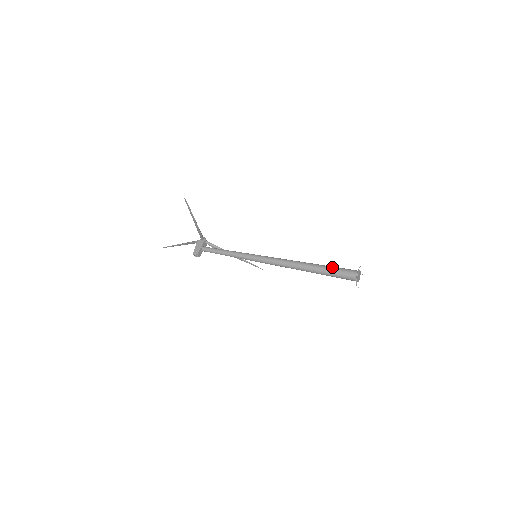
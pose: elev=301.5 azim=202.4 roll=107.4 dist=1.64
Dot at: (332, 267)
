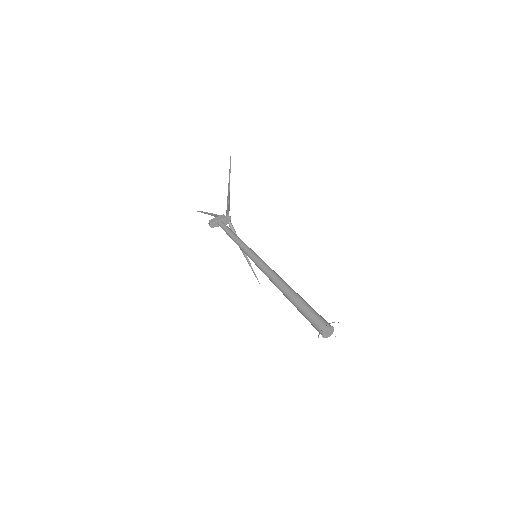
Dot at: (310, 306)
